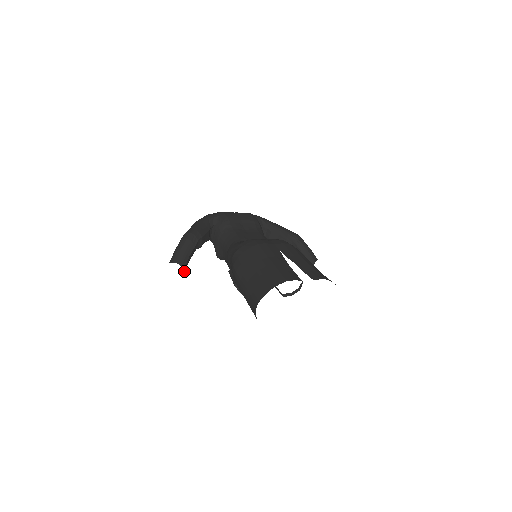
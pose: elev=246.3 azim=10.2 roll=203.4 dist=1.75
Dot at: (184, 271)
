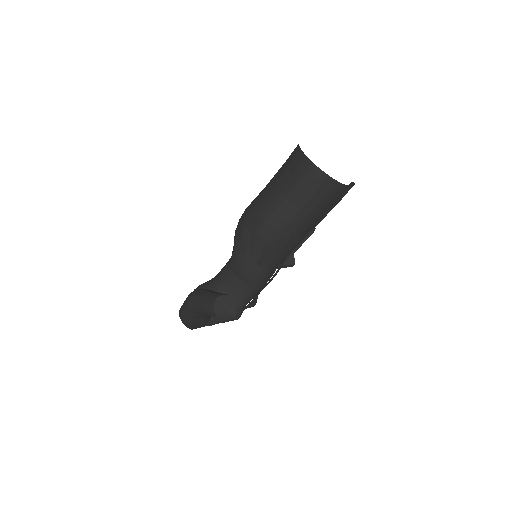
Dot at: occluded
